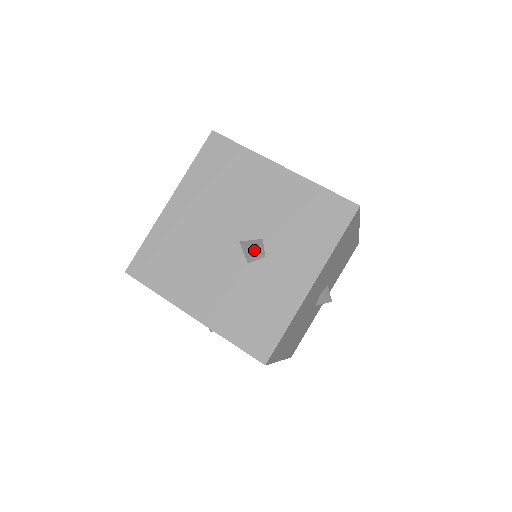
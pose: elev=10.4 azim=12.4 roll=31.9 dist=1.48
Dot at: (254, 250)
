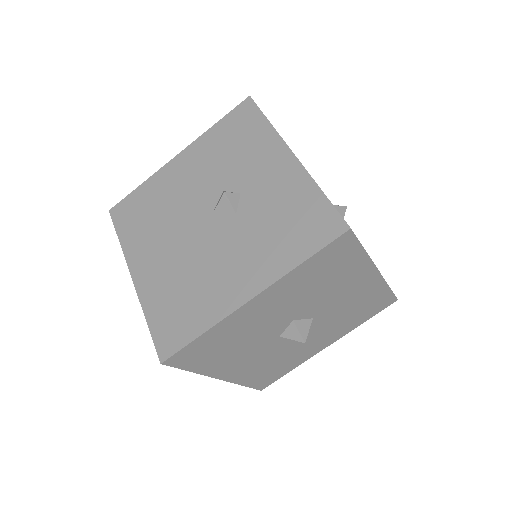
Dot at: (224, 193)
